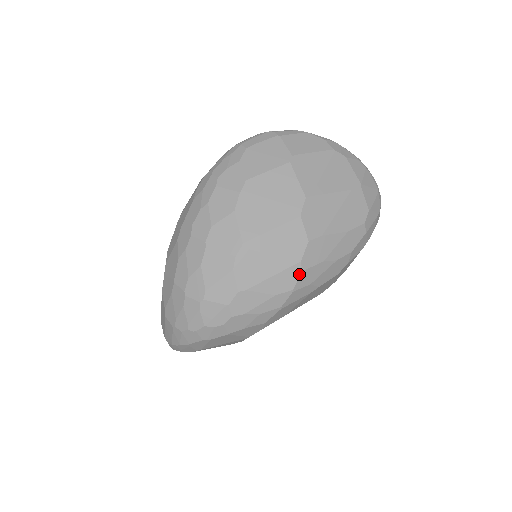
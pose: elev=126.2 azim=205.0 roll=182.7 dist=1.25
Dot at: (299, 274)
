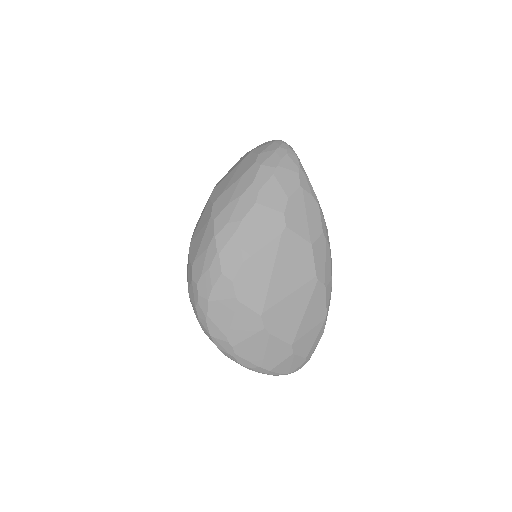
Dot at: (213, 223)
